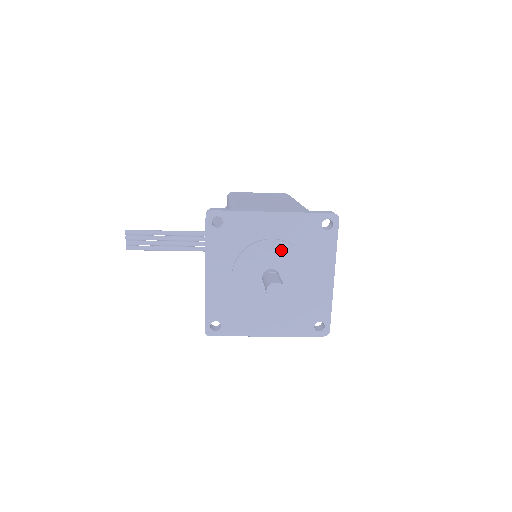
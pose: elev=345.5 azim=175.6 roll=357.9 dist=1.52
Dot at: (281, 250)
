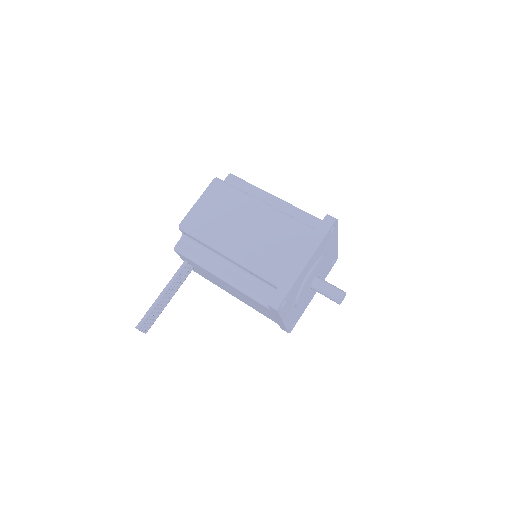
Dot at: (316, 269)
